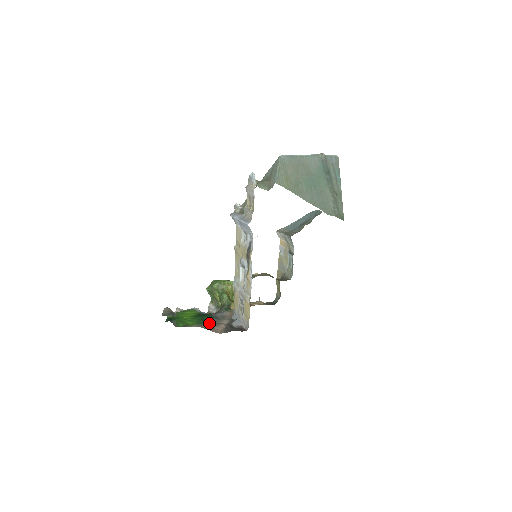
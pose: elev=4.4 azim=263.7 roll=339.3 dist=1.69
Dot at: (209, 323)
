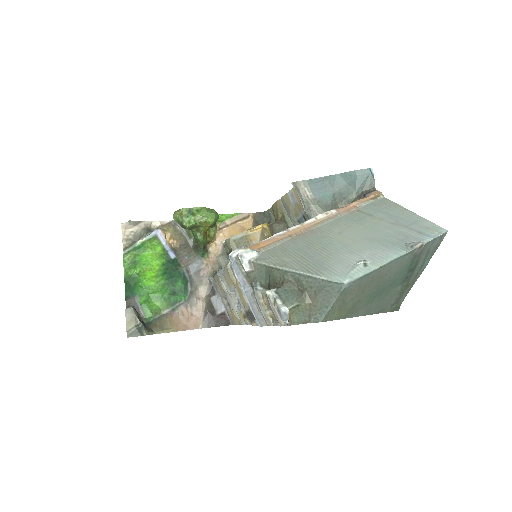
Dot at: (183, 301)
